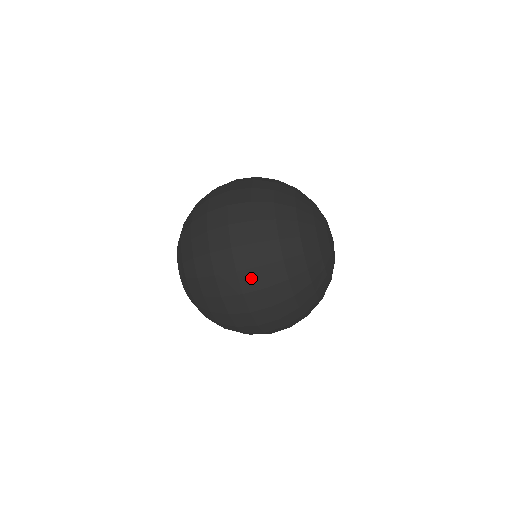
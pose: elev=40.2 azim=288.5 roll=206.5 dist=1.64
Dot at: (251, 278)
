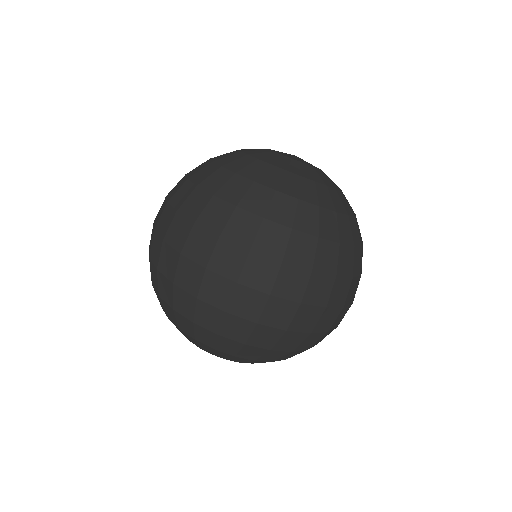
Dot at: (165, 220)
